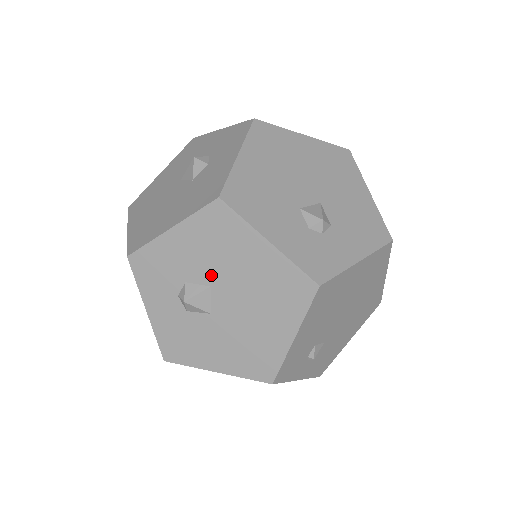
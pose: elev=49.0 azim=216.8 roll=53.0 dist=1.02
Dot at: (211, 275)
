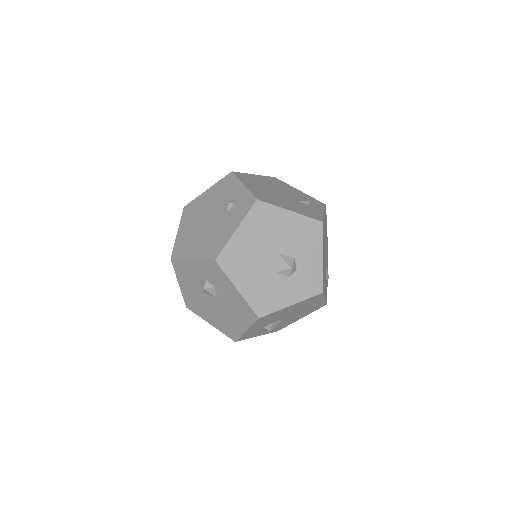
Dot at: (223, 300)
